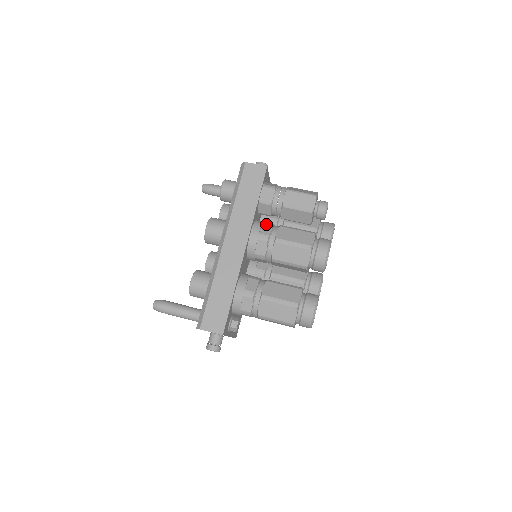
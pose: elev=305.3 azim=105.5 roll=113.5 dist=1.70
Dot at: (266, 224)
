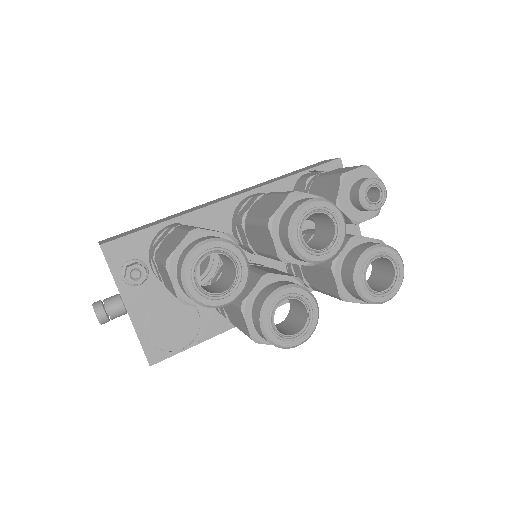
Dot at: occluded
